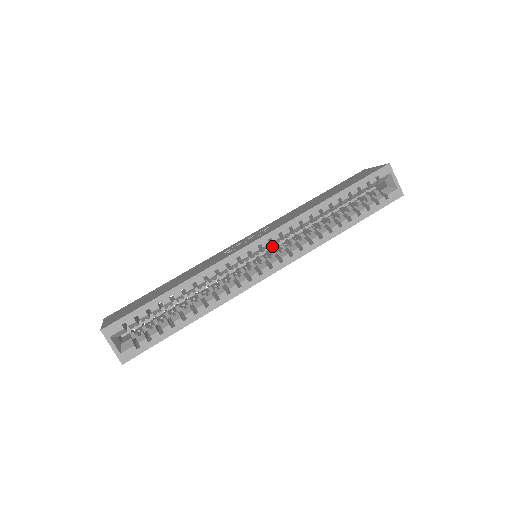
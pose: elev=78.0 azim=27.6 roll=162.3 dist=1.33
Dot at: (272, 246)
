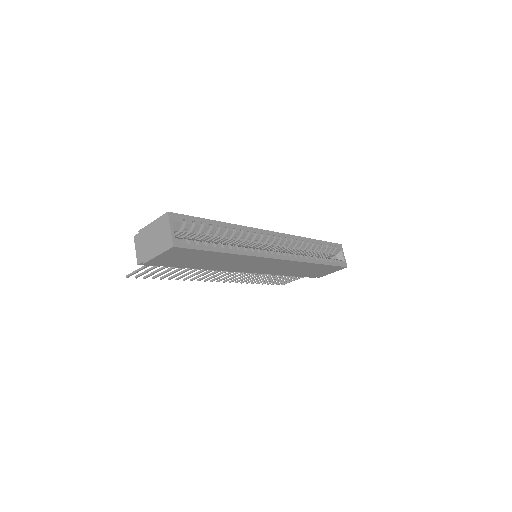
Dot at: occluded
